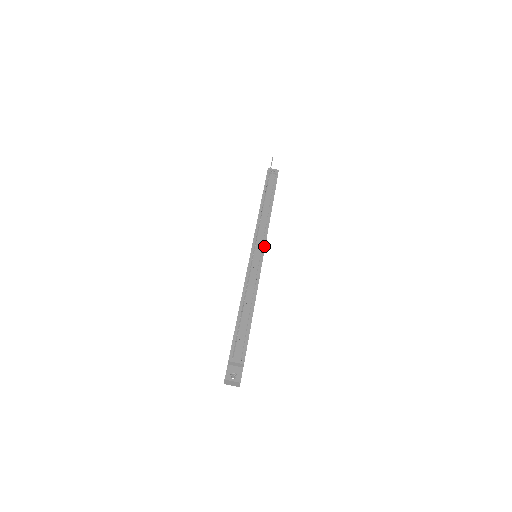
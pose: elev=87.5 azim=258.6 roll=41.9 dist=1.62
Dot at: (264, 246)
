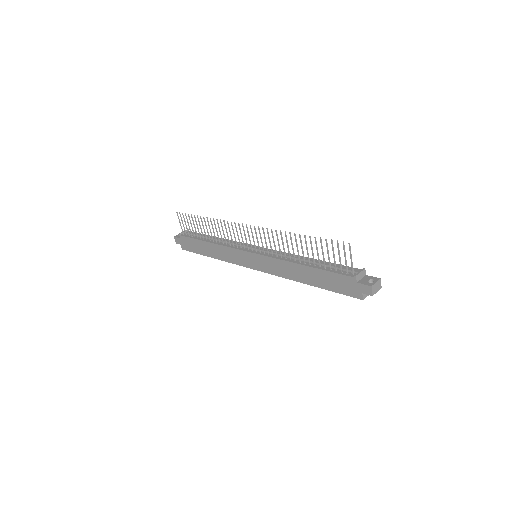
Dot at: (253, 246)
